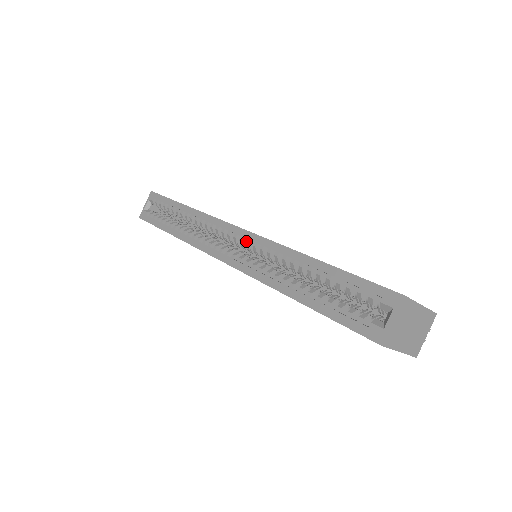
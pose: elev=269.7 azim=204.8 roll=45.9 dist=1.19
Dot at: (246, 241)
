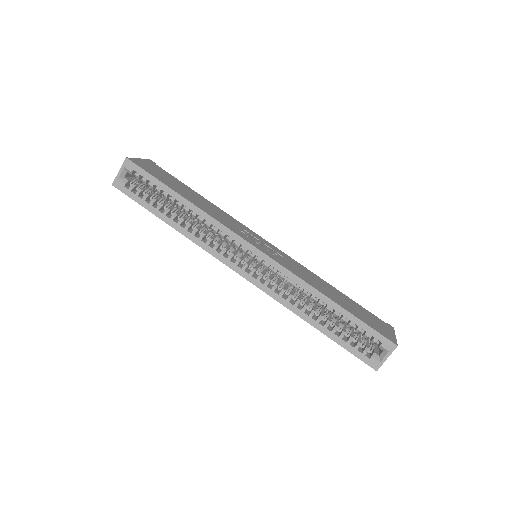
Dot at: (266, 265)
